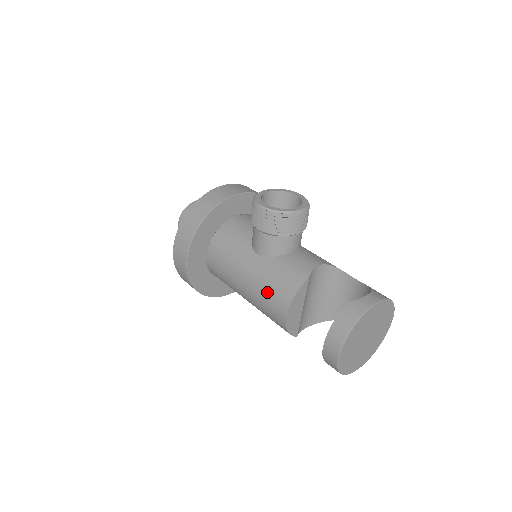
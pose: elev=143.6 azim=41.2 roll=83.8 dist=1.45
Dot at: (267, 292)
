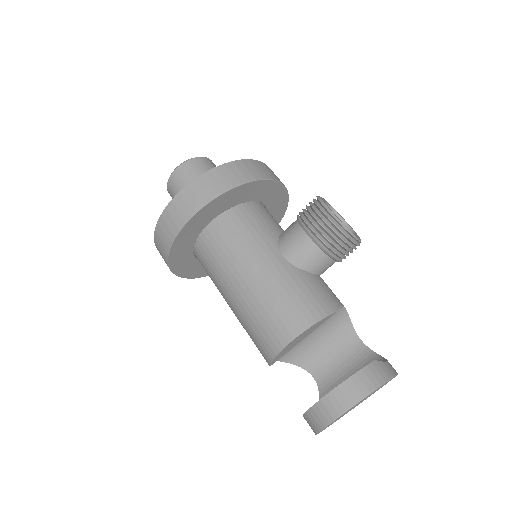
Dot at: (280, 302)
